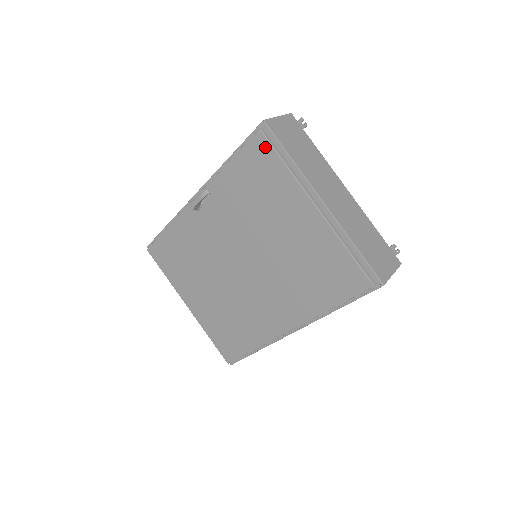
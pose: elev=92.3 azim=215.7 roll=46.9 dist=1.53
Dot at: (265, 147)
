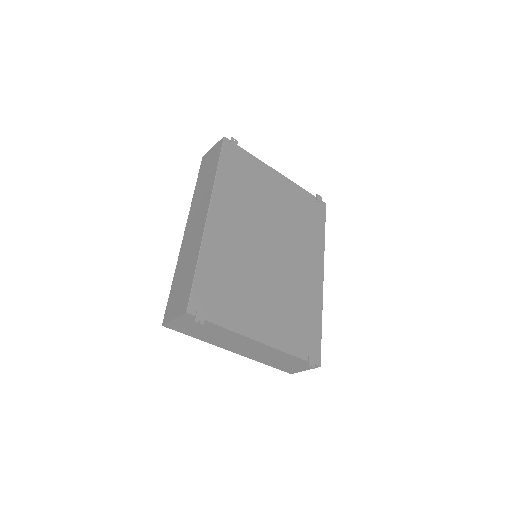
Dot at: occluded
